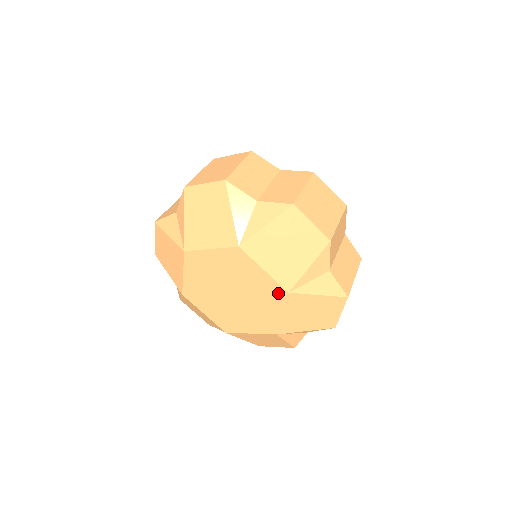
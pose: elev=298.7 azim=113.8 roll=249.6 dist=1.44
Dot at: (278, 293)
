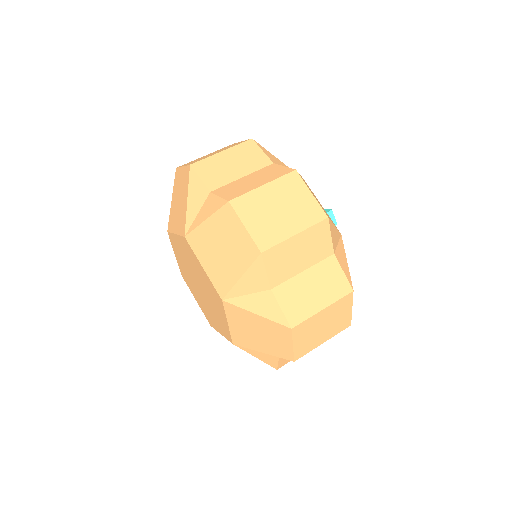
Dot at: (227, 334)
